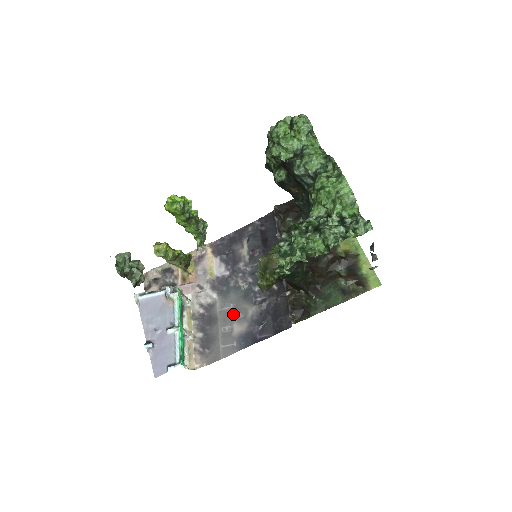
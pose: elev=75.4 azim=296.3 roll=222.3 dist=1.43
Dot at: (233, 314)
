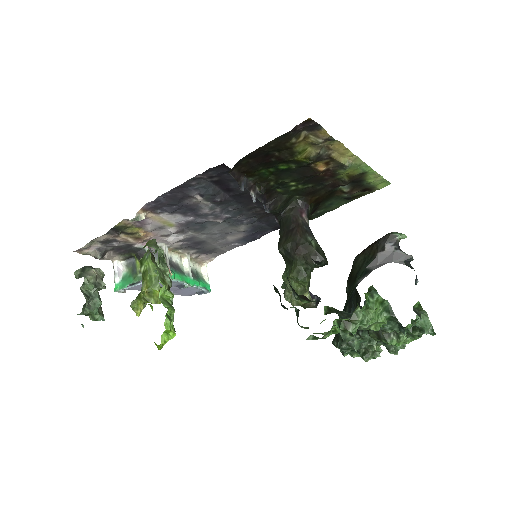
Dot at: (221, 235)
